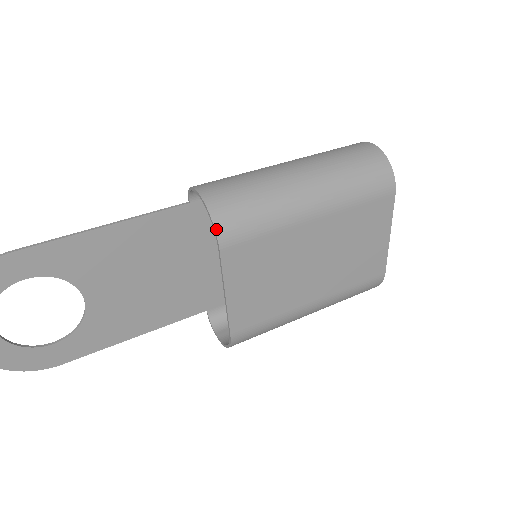
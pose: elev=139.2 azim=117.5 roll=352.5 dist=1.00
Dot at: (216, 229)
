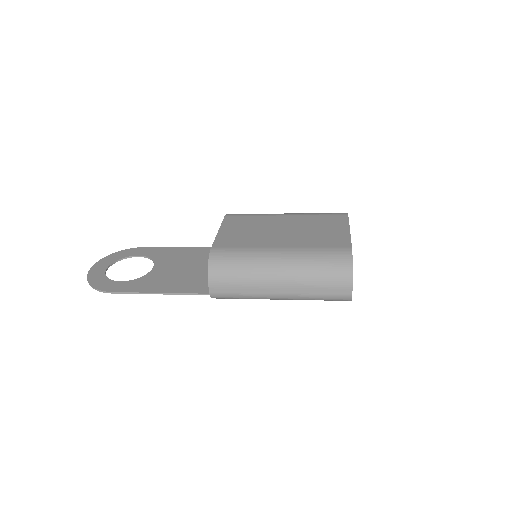
Dot at: occluded
